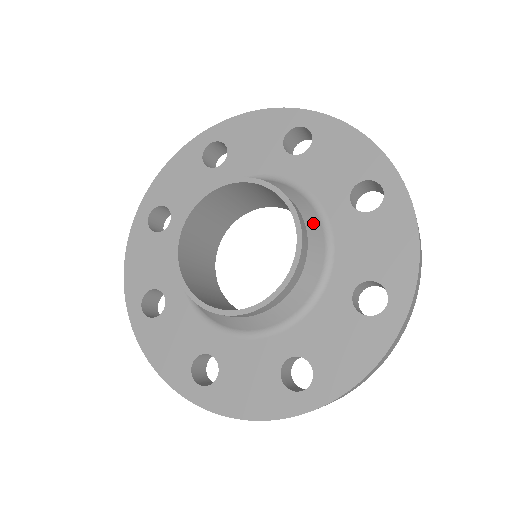
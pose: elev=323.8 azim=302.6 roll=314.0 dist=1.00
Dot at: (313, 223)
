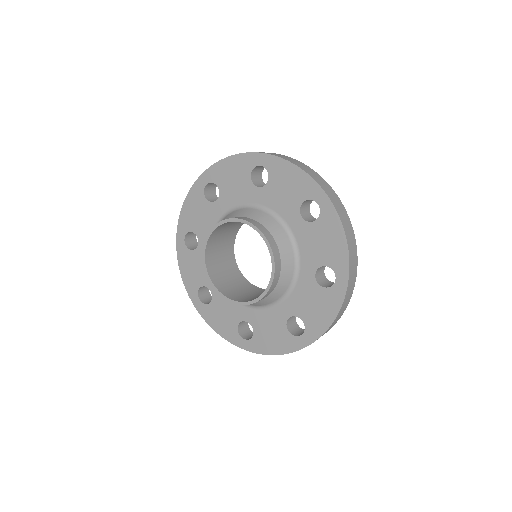
Dot at: (281, 237)
